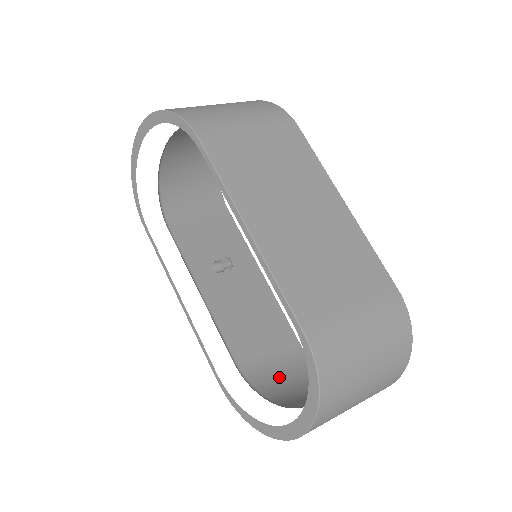
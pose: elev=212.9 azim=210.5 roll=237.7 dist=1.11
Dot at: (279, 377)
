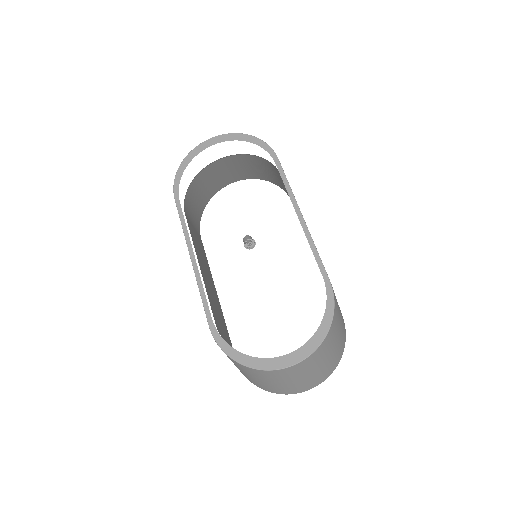
Dot at: occluded
